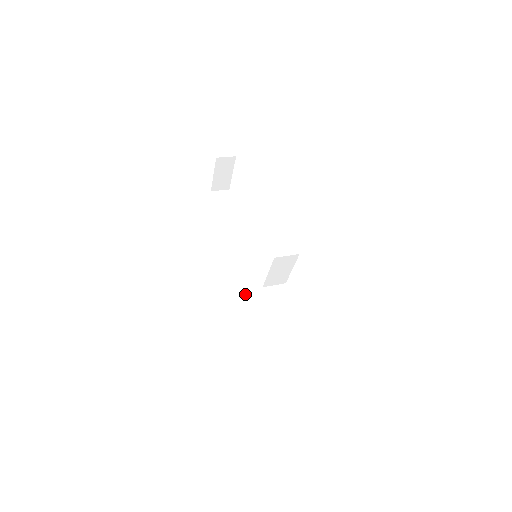
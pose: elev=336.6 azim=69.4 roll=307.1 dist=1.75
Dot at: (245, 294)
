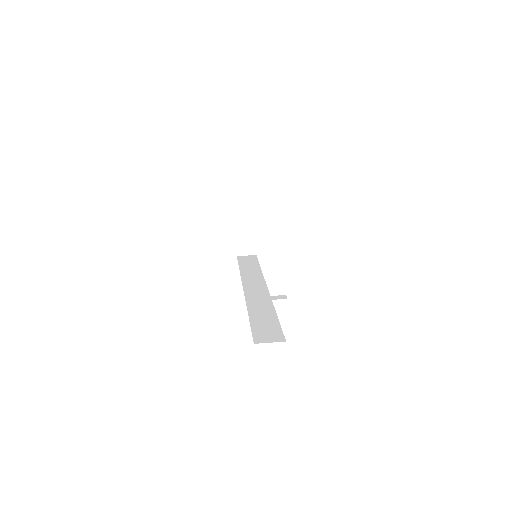
Dot at: (246, 304)
